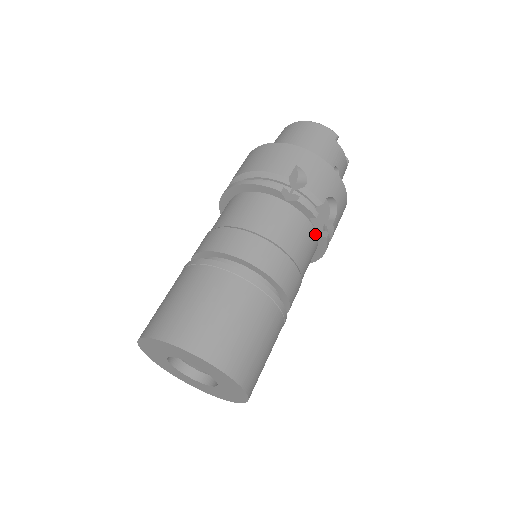
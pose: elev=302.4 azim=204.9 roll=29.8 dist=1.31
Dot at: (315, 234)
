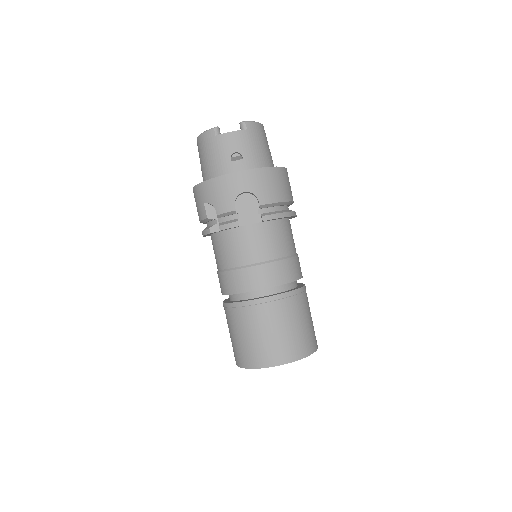
Dot at: (256, 225)
